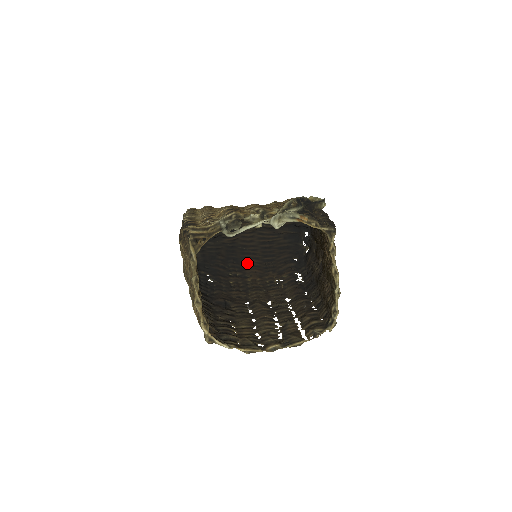
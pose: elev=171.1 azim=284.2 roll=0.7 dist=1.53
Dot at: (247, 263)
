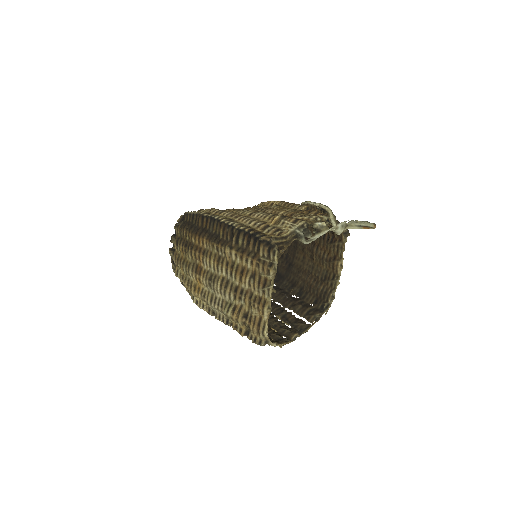
Dot at: occluded
